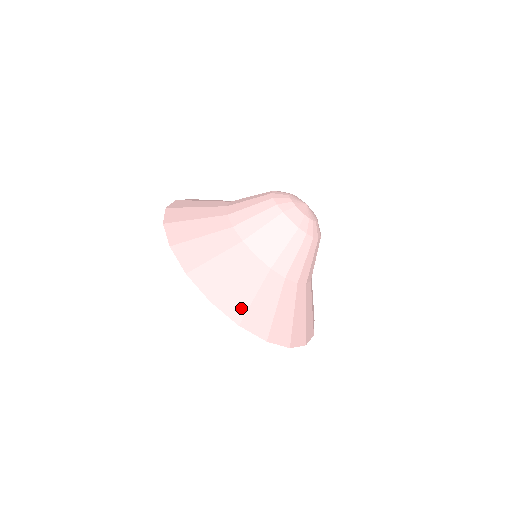
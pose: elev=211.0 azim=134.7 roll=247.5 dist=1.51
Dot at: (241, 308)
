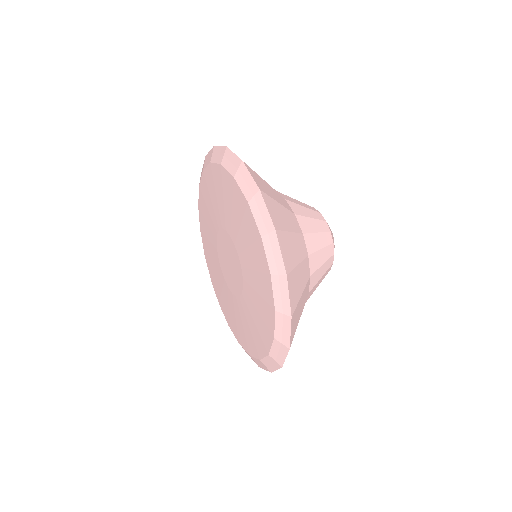
Dot at: (295, 299)
